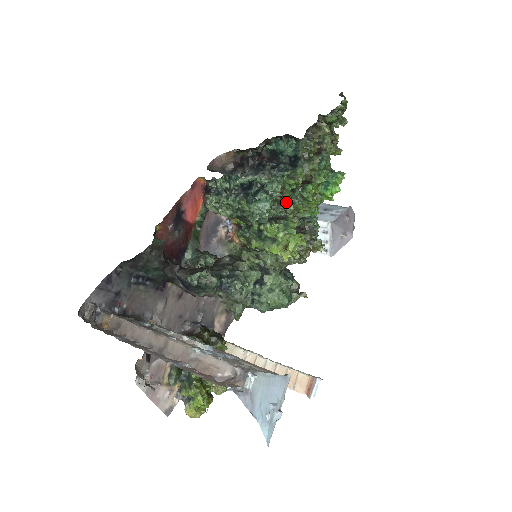
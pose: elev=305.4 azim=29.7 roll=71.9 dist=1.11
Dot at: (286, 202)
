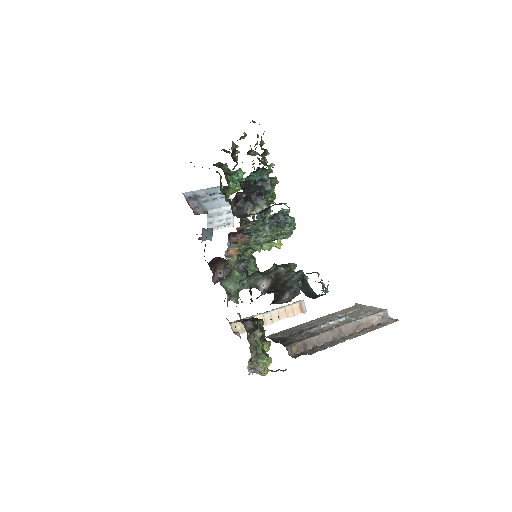
Dot at: occluded
